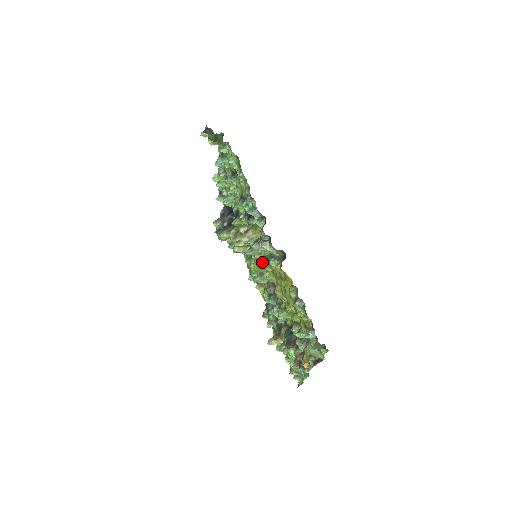
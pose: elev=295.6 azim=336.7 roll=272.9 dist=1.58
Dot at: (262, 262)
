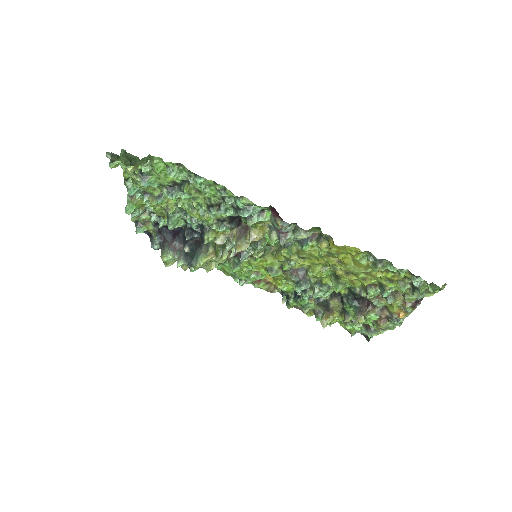
Dot at: (266, 257)
